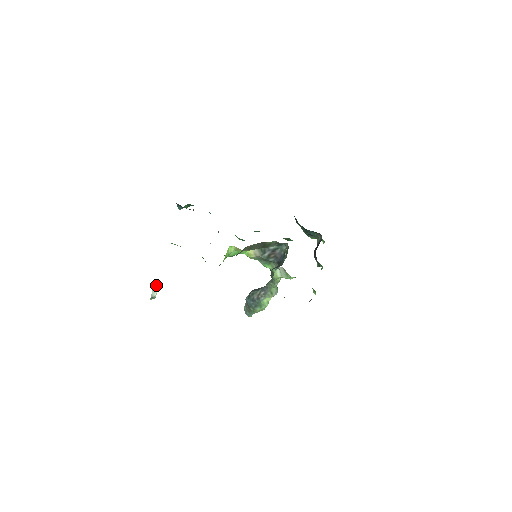
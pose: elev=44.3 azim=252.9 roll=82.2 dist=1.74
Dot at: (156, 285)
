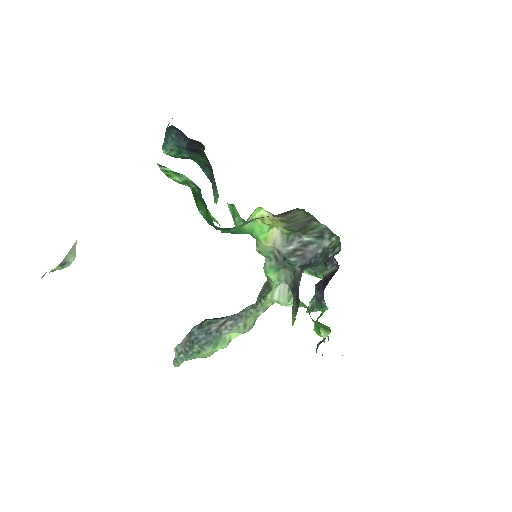
Dot at: (75, 248)
